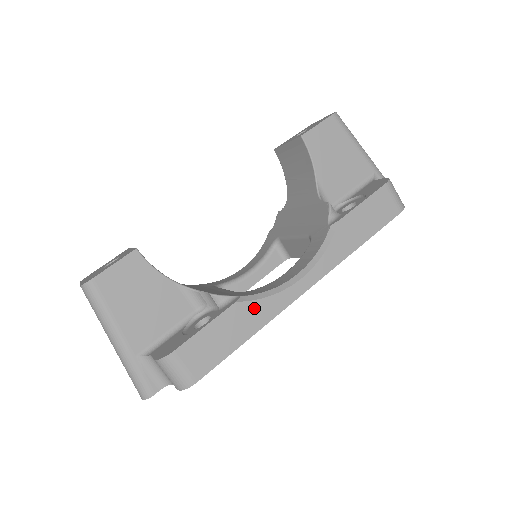
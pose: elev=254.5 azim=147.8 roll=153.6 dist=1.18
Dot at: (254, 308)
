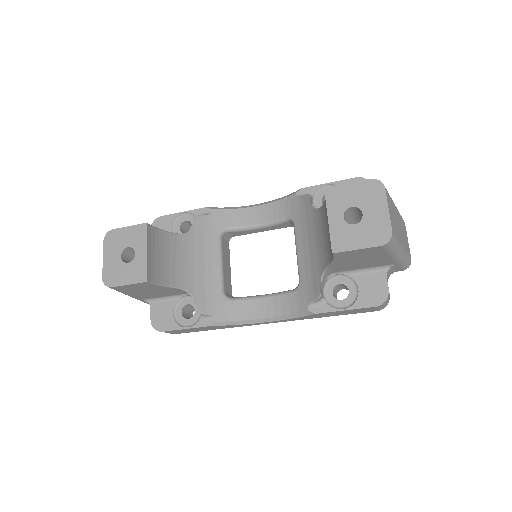
Dot at: (224, 326)
